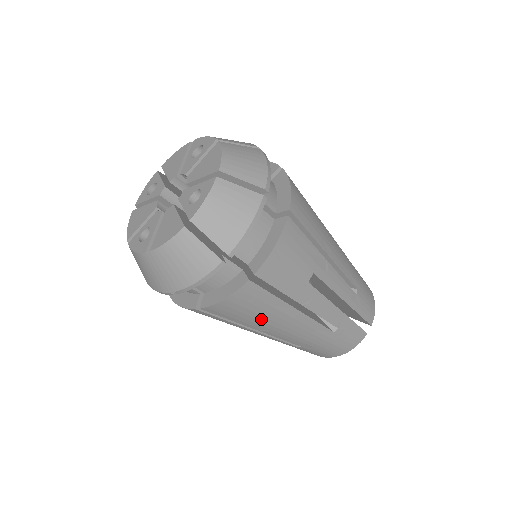
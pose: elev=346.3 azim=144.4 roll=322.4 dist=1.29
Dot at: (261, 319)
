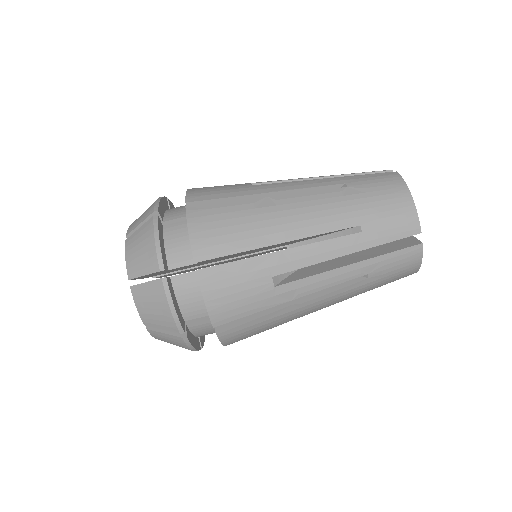
Dot at: (276, 324)
